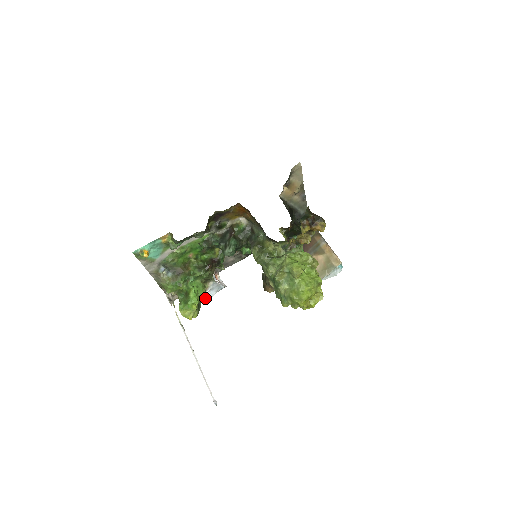
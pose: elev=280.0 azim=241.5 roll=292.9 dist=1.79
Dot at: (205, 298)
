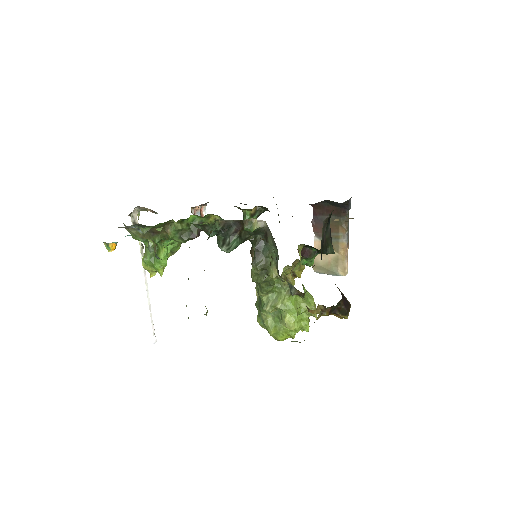
Dot at: occluded
